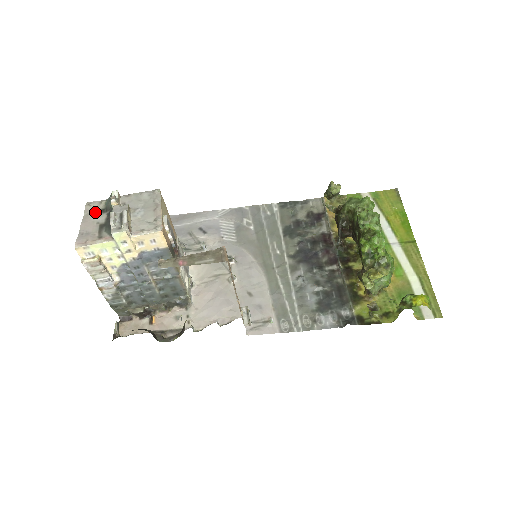
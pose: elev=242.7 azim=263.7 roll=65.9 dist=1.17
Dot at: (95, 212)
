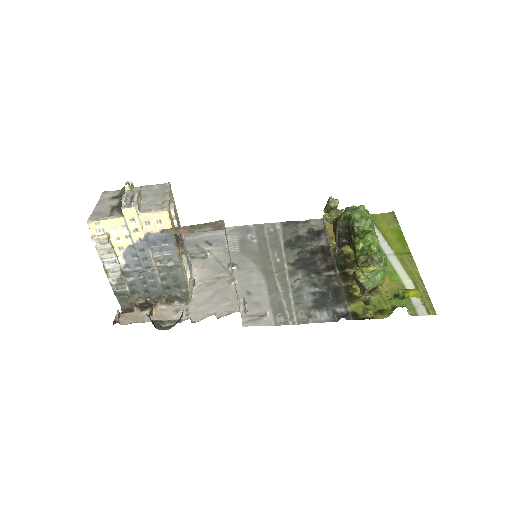
Dot at: (110, 198)
